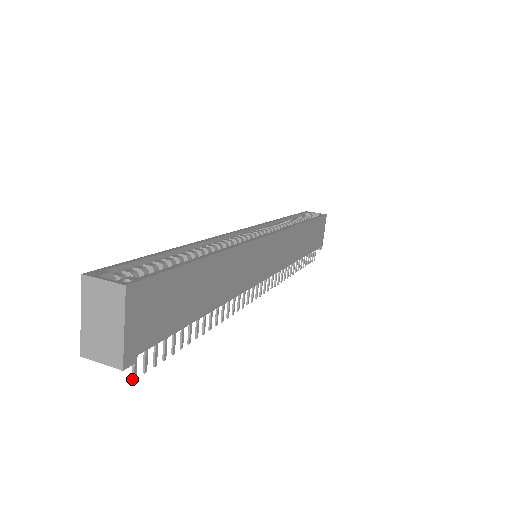
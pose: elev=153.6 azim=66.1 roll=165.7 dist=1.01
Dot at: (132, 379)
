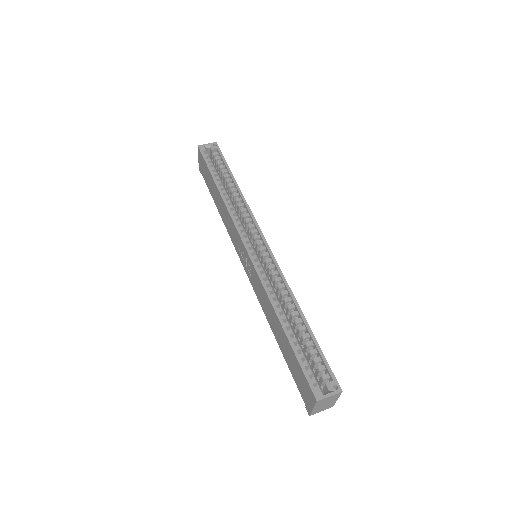
Dot at: occluded
